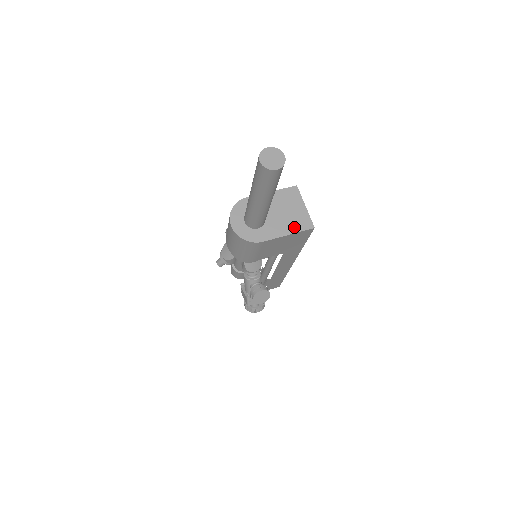
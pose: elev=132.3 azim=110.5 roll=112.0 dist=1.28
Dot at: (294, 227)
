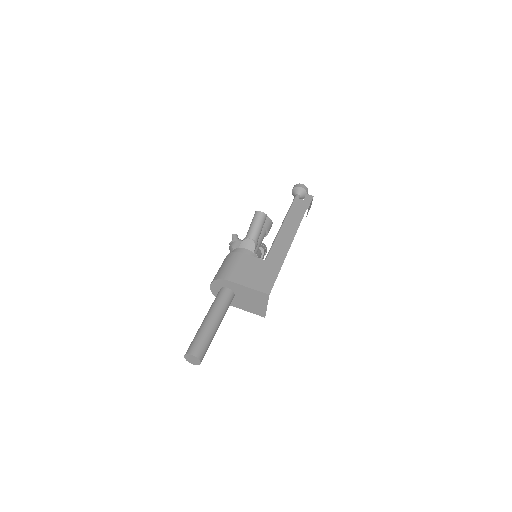
Dot at: (251, 310)
